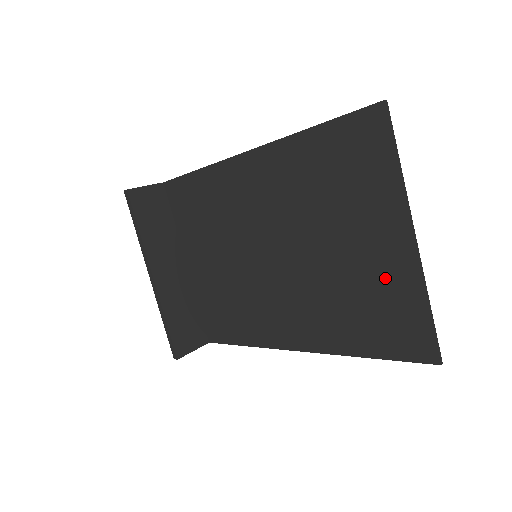
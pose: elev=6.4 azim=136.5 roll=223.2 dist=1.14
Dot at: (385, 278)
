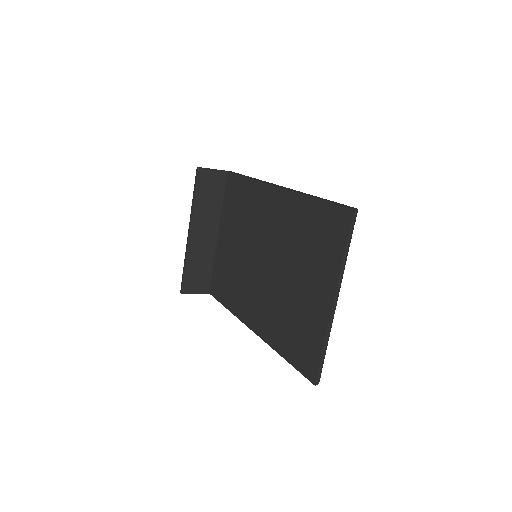
Dot at: (311, 316)
